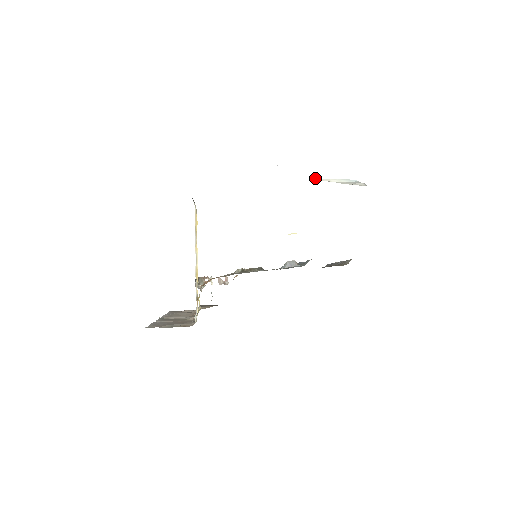
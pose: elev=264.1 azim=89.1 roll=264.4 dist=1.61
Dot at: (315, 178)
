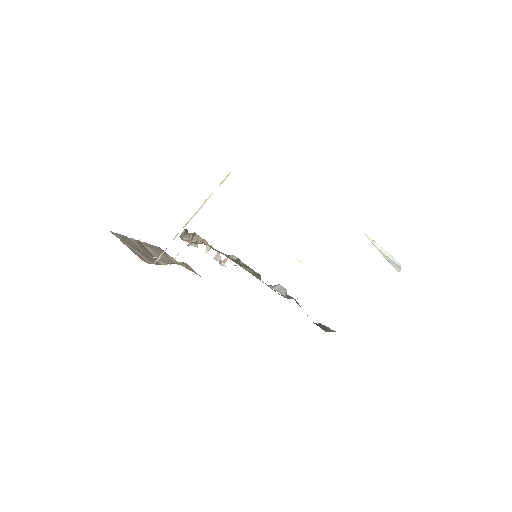
Dot at: occluded
